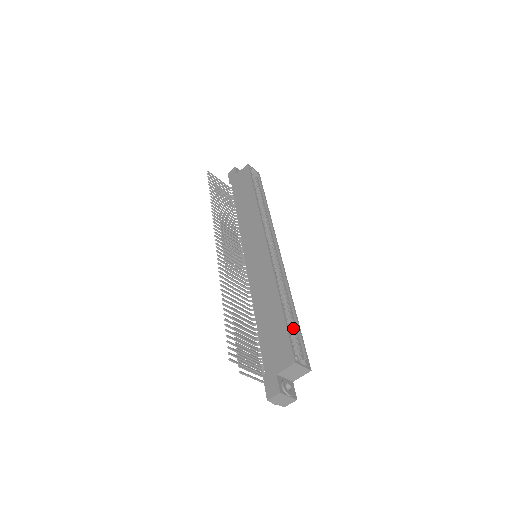
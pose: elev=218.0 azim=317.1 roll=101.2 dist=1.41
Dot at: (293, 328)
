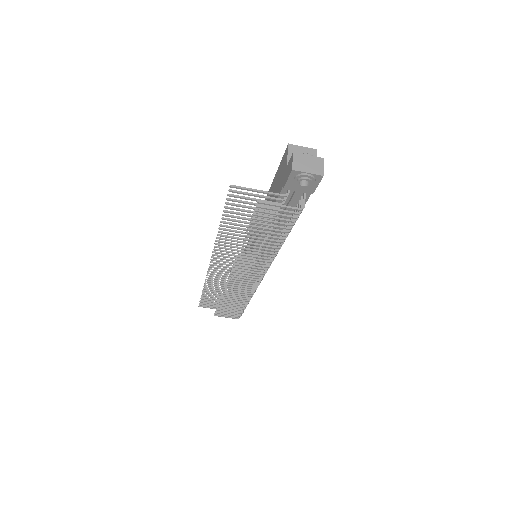
Dot at: occluded
